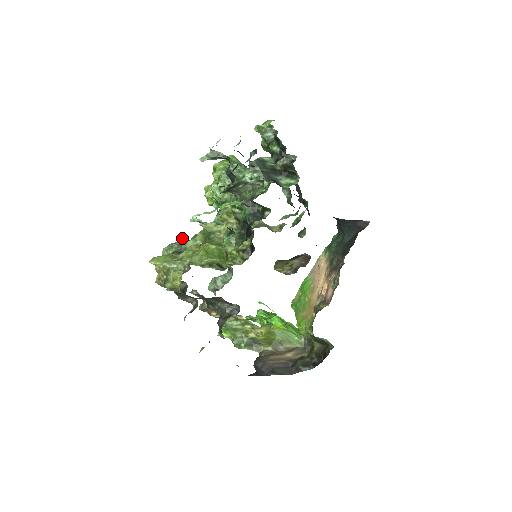
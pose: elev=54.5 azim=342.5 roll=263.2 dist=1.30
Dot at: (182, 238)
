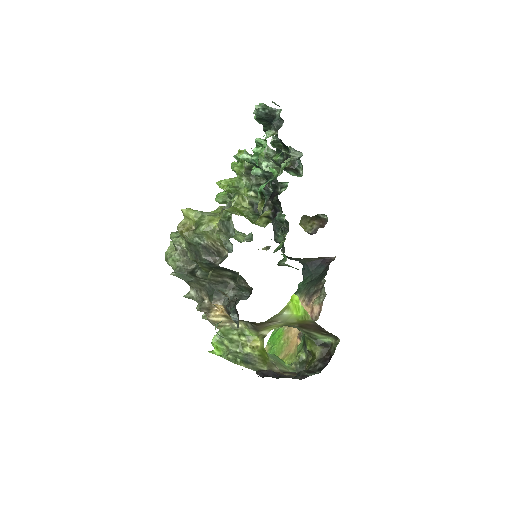
Dot at: occluded
